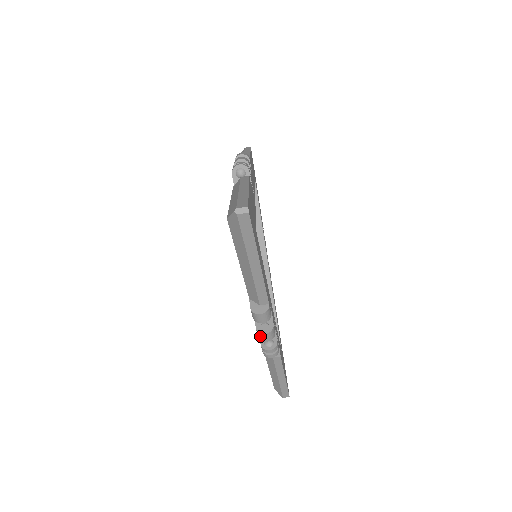
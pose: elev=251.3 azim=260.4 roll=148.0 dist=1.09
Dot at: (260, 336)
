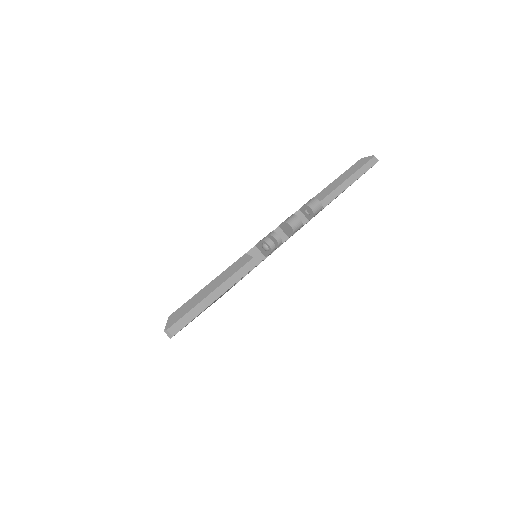
Dot at: (291, 218)
